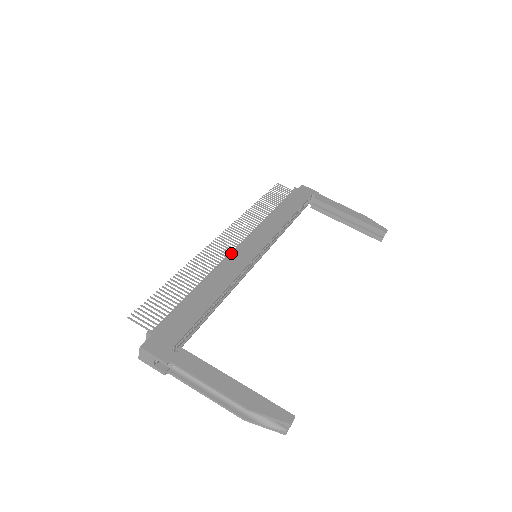
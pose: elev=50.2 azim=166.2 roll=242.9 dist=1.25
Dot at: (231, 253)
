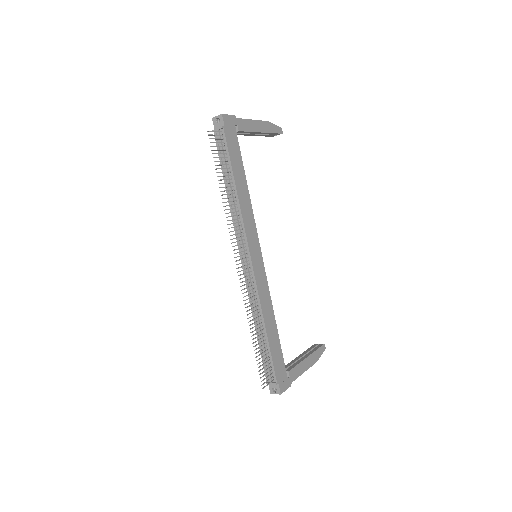
Dot at: (256, 278)
